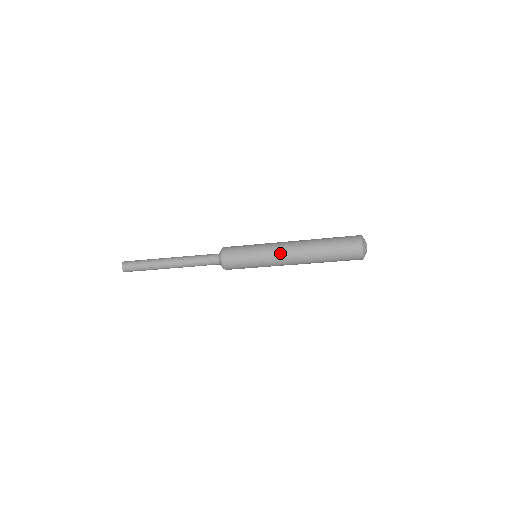
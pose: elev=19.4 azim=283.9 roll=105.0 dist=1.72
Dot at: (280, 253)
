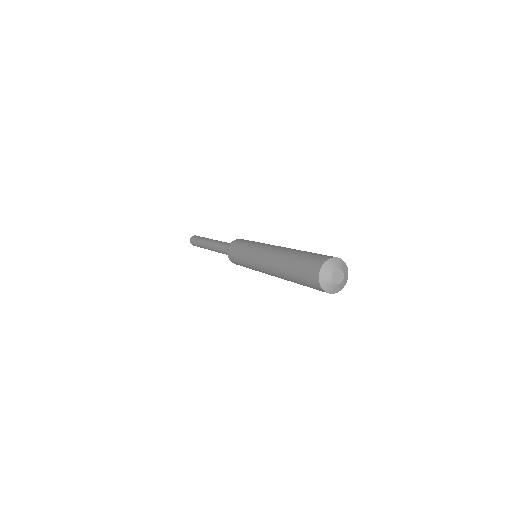
Dot at: (263, 272)
